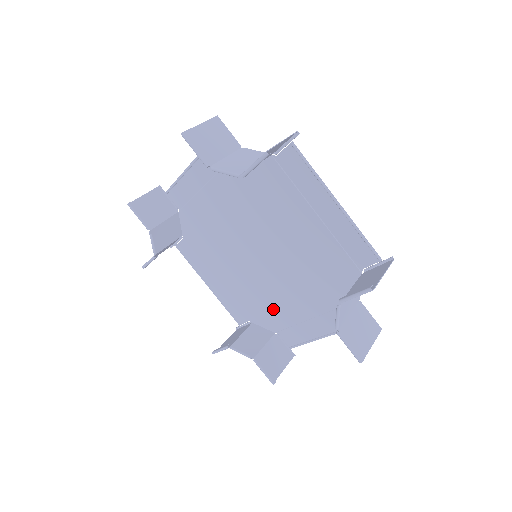
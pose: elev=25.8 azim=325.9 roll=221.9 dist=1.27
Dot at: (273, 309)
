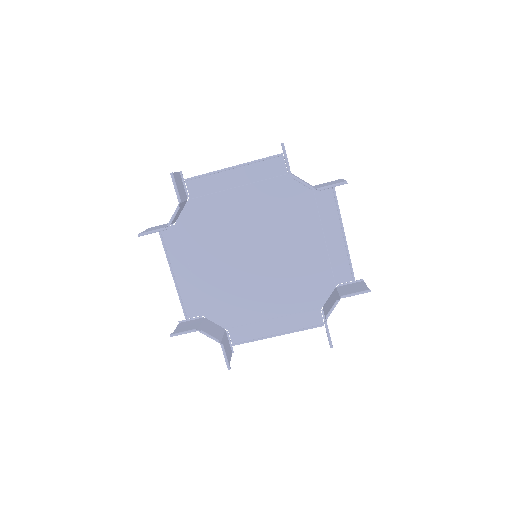
Dot at: (238, 306)
